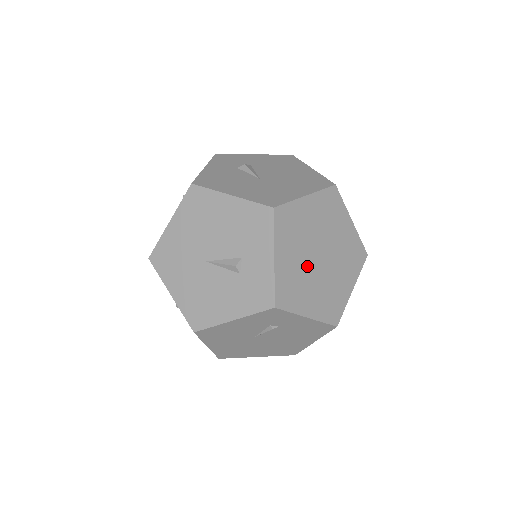
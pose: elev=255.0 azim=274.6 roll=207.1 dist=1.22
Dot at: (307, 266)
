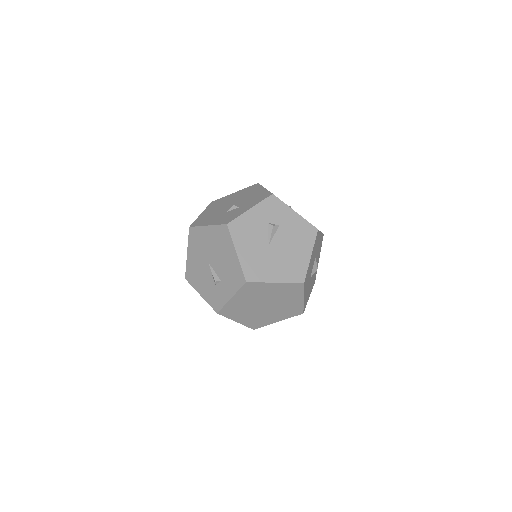
Dot at: (252, 306)
